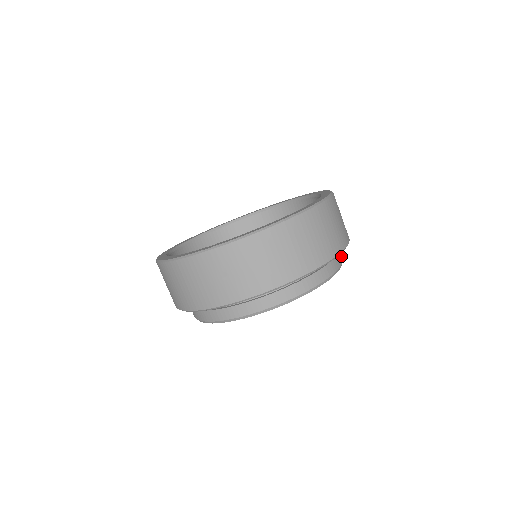
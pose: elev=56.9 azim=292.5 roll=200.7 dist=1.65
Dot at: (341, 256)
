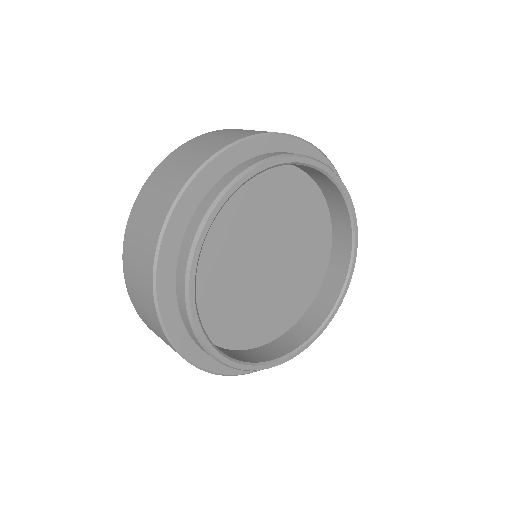
Dot at: occluded
